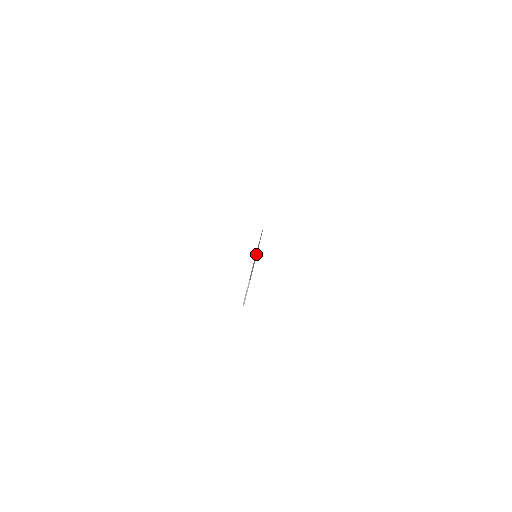
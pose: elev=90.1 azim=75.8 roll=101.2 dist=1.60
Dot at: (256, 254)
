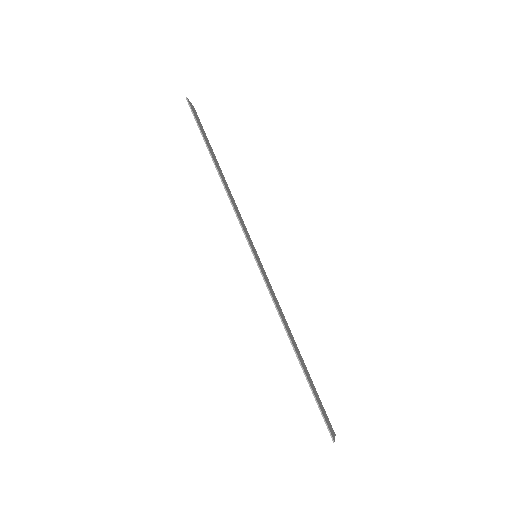
Dot at: occluded
